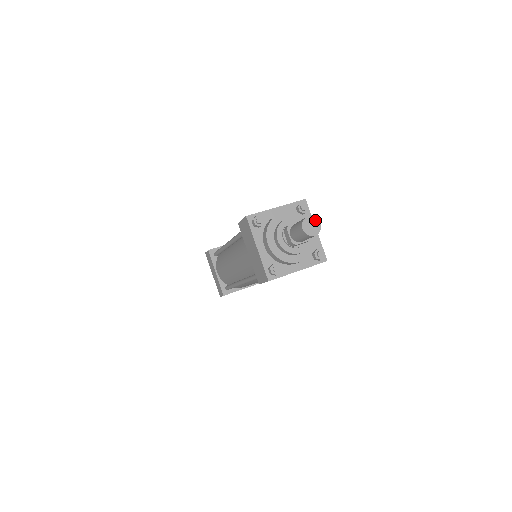
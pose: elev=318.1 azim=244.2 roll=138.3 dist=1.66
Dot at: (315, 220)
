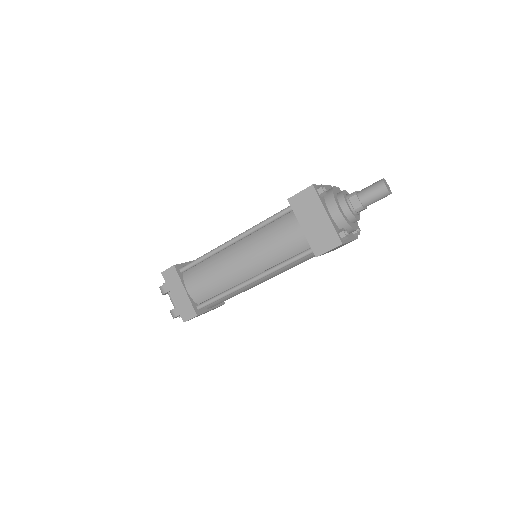
Dot at: (386, 183)
